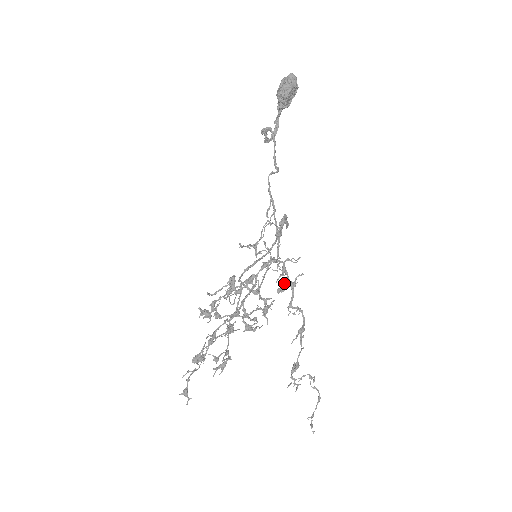
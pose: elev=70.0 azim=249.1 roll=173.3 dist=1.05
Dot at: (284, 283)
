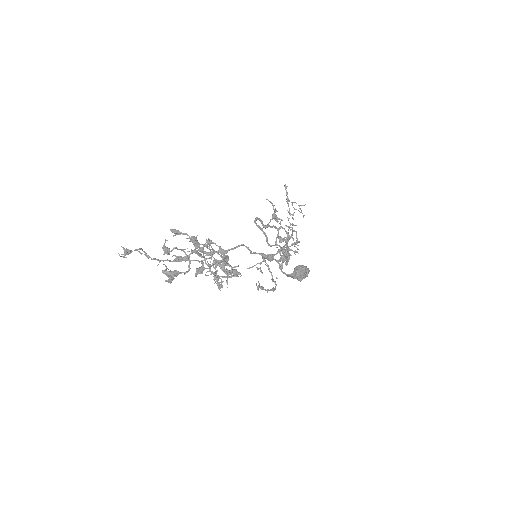
Dot at: occluded
